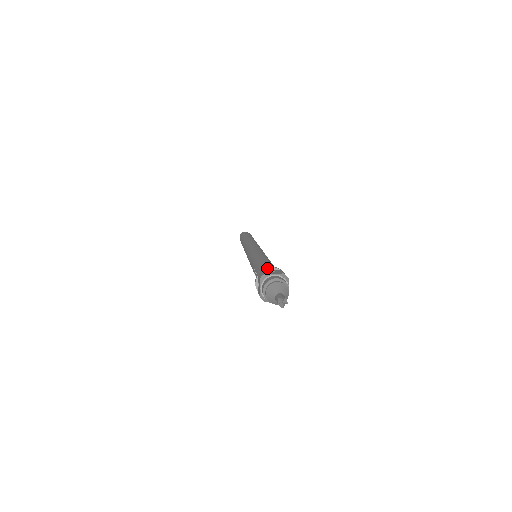
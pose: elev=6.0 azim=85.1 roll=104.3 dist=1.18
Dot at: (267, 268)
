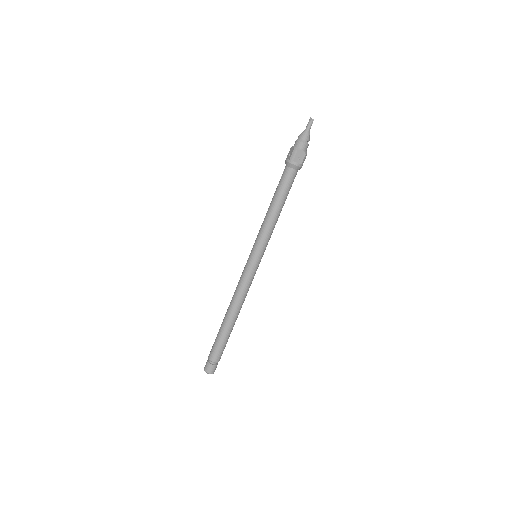
Dot at: occluded
